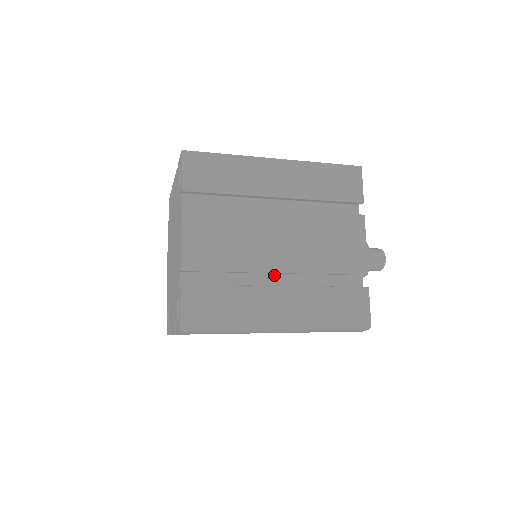
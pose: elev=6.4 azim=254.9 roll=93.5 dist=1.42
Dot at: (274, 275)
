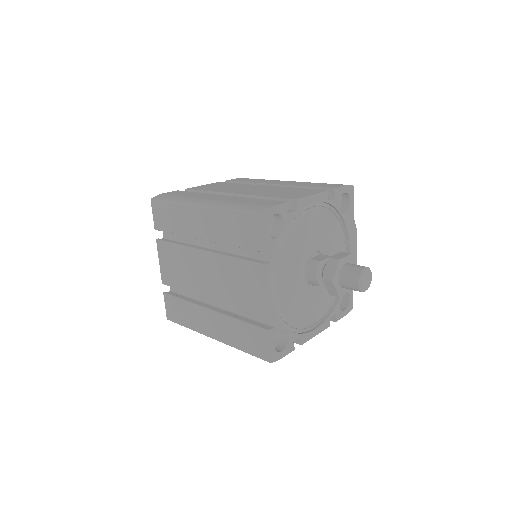
Dot at: occluded
